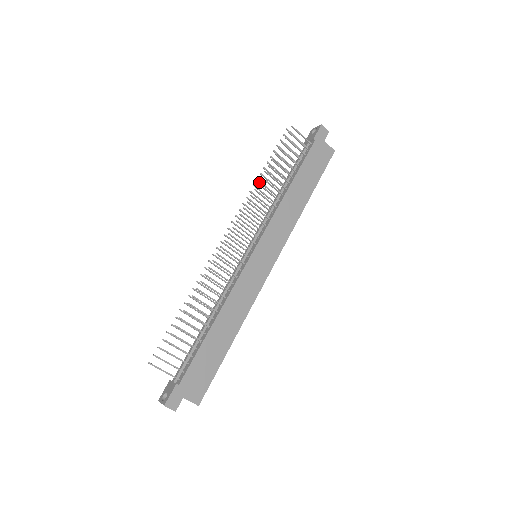
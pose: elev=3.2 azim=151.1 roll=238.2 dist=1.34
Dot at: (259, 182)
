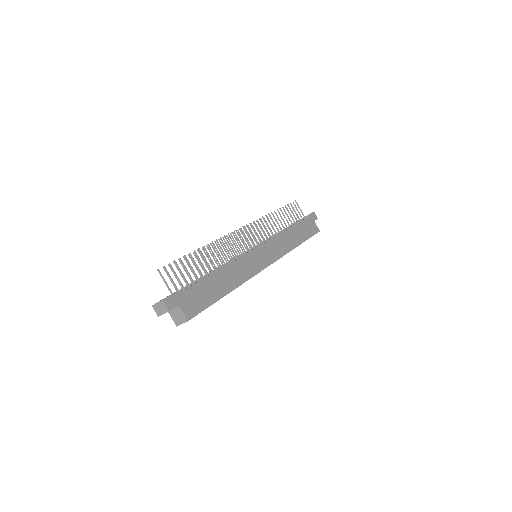
Dot at: occluded
